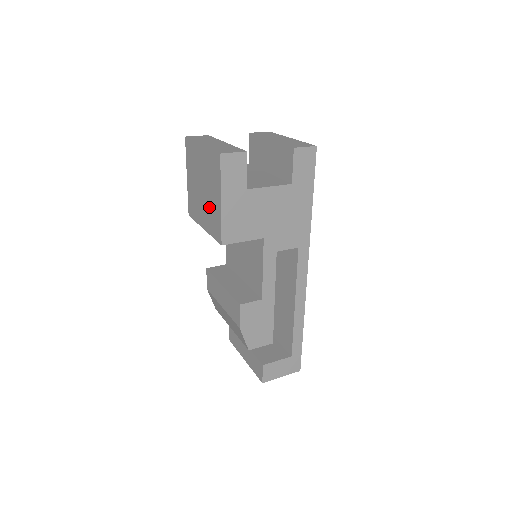
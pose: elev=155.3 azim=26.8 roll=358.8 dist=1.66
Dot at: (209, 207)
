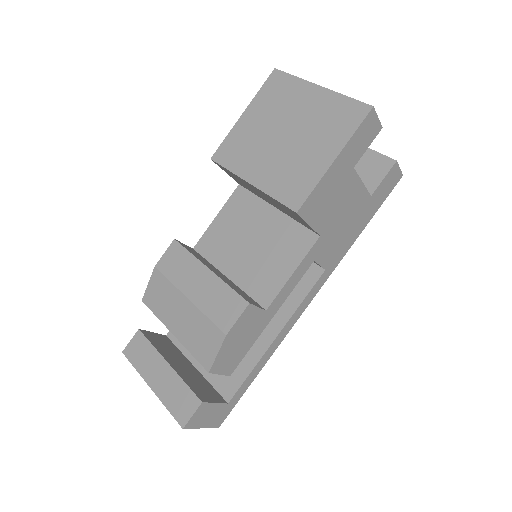
Dot at: (291, 160)
